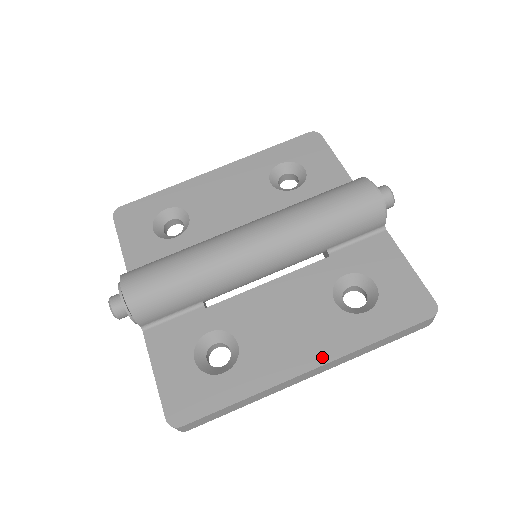
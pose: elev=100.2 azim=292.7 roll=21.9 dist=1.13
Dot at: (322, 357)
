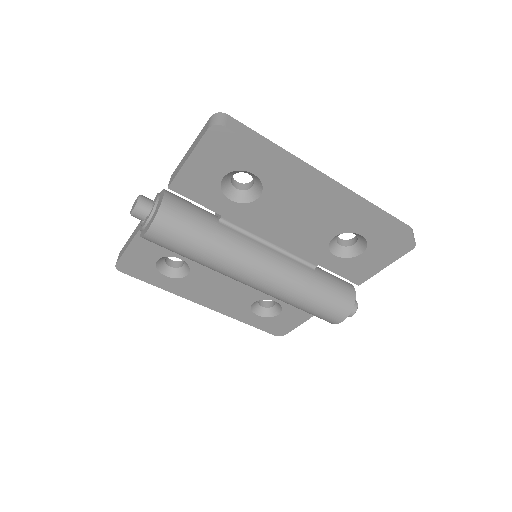
Dot at: (216, 308)
